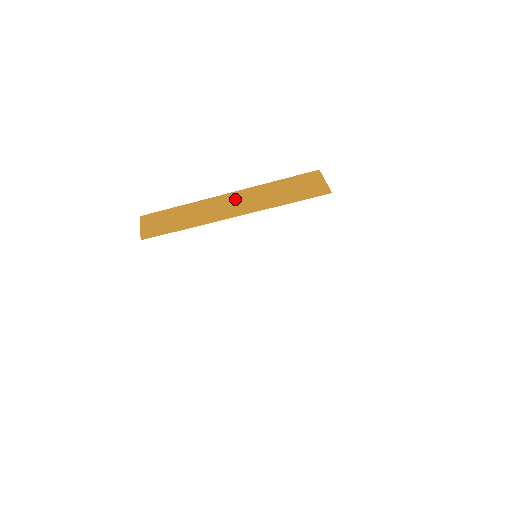
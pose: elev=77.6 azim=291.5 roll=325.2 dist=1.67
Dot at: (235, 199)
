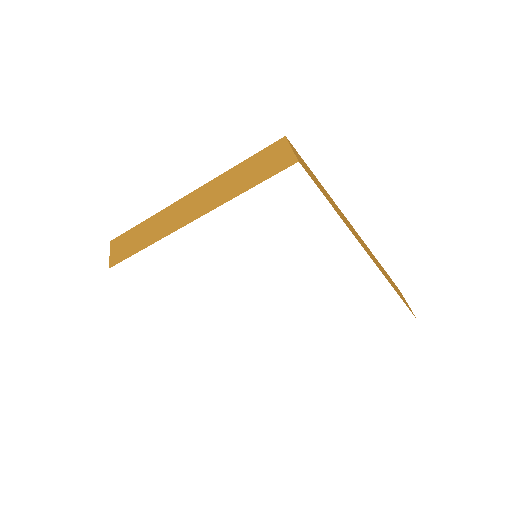
Dot at: (197, 198)
